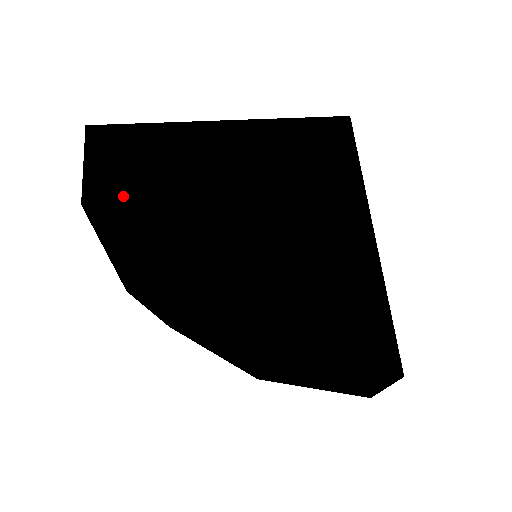
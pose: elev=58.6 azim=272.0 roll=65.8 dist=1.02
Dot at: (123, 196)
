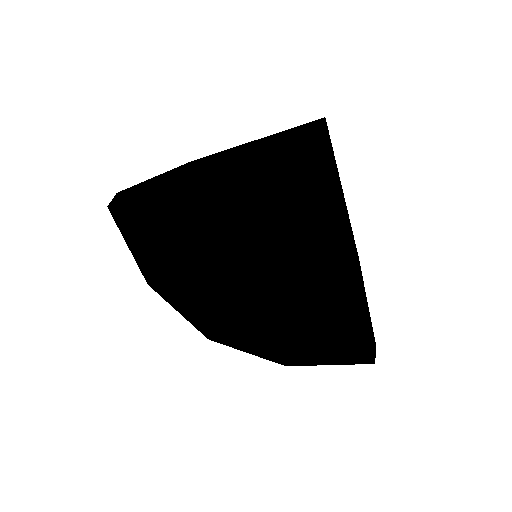
Dot at: occluded
